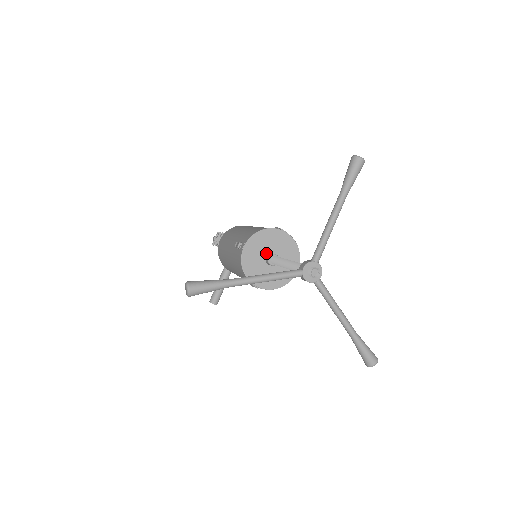
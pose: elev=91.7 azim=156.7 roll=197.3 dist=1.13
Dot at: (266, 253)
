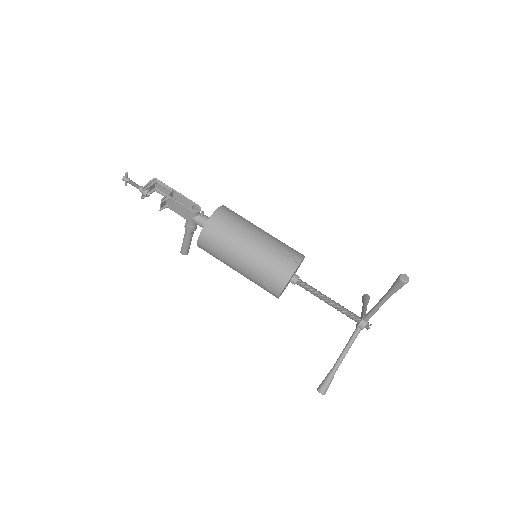
Dot at: (290, 280)
